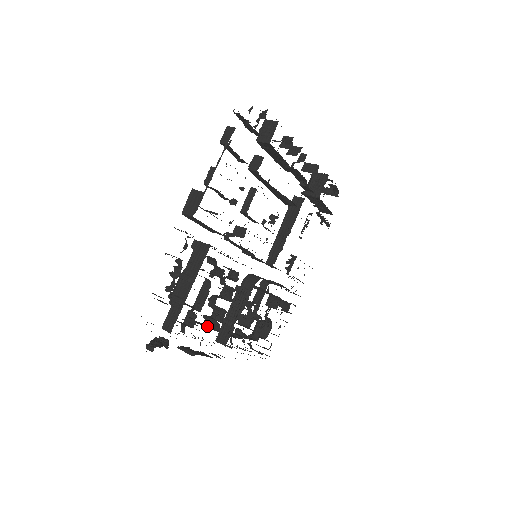
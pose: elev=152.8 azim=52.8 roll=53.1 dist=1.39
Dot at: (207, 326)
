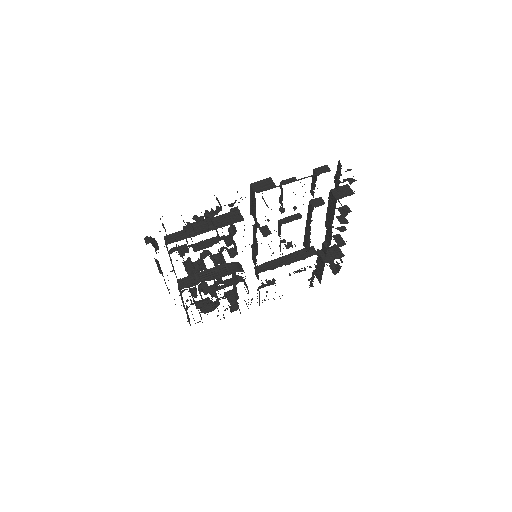
Dot at: occluded
